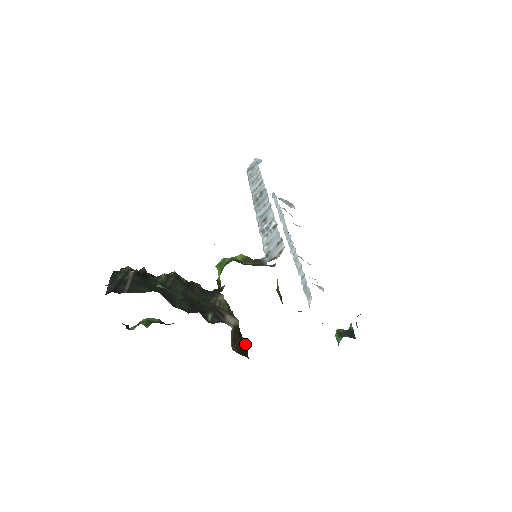
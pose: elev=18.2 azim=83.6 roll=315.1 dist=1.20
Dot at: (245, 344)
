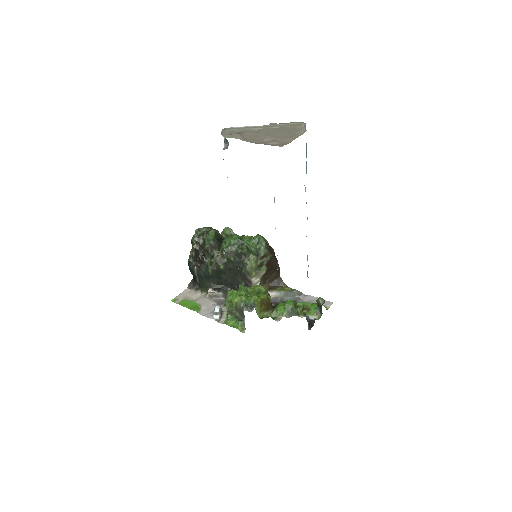
Dot at: (278, 265)
